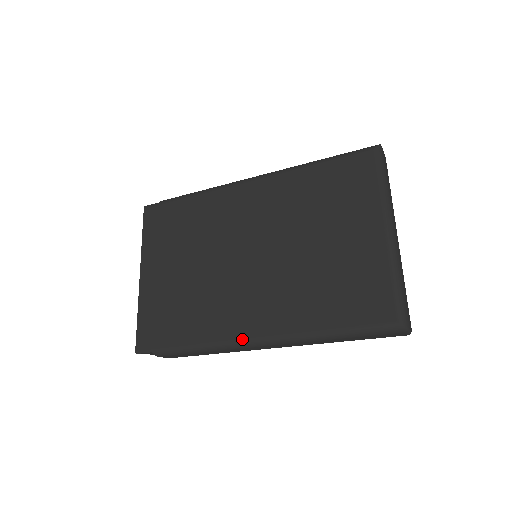
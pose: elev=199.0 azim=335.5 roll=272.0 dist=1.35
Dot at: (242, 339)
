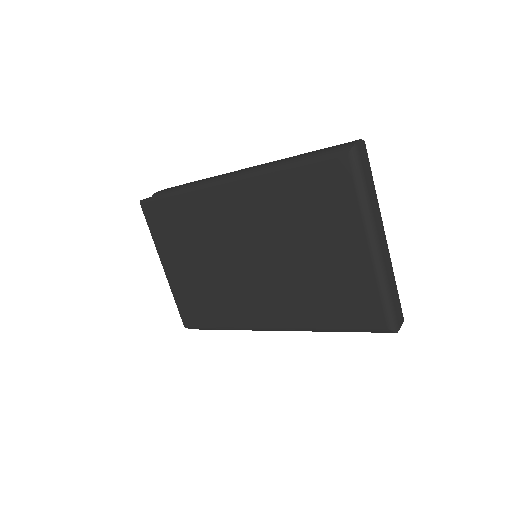
Dot at: (263, 328)
